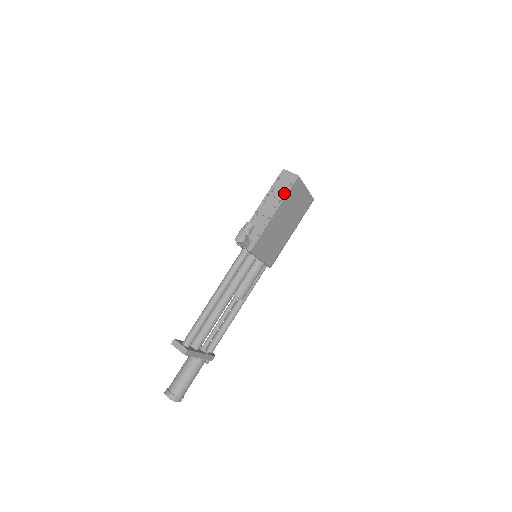
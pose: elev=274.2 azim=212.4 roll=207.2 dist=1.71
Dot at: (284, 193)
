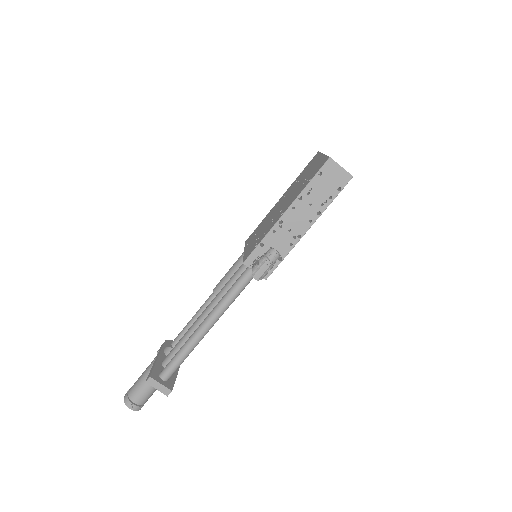
Dot at: (327, 201)
